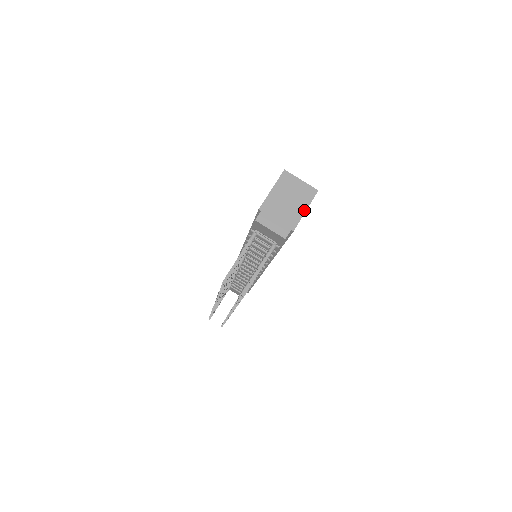
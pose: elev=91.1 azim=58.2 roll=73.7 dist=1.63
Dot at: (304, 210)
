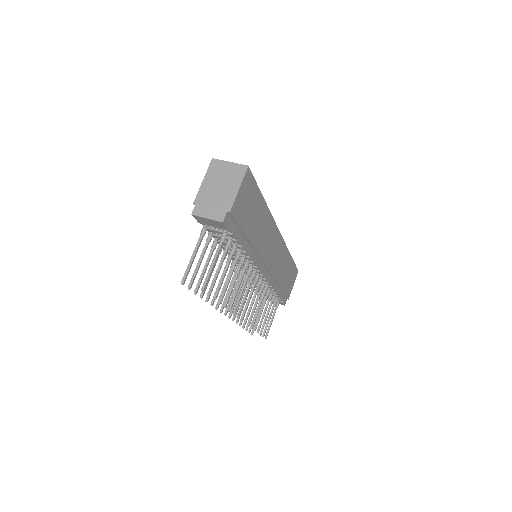
Dot at: (237, 189)
